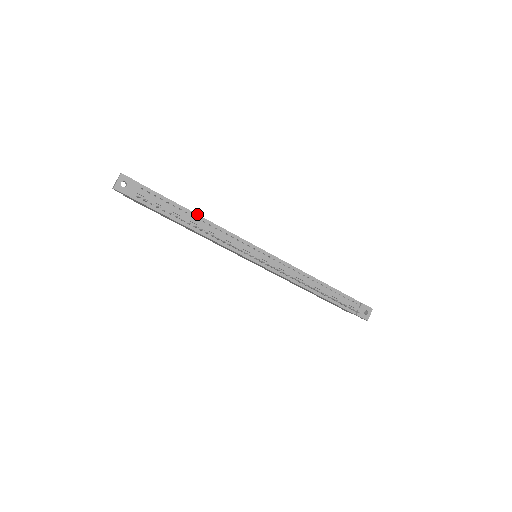
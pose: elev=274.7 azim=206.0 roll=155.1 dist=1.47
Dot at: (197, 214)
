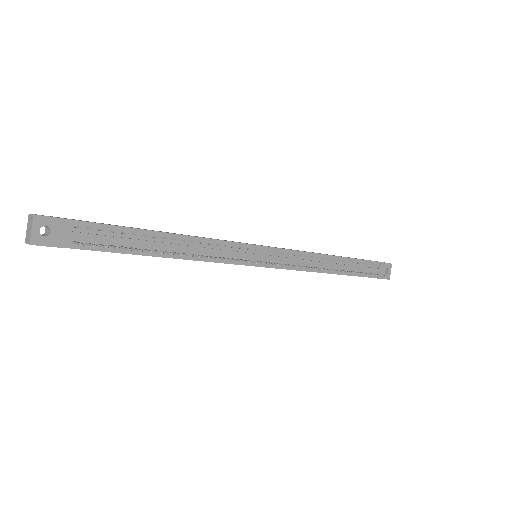
Dot at: (170, 233)
